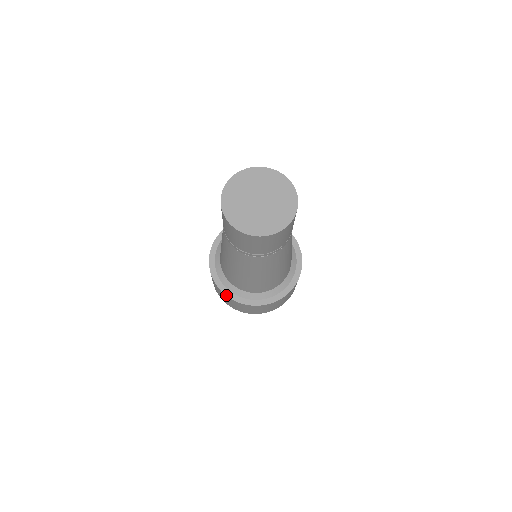
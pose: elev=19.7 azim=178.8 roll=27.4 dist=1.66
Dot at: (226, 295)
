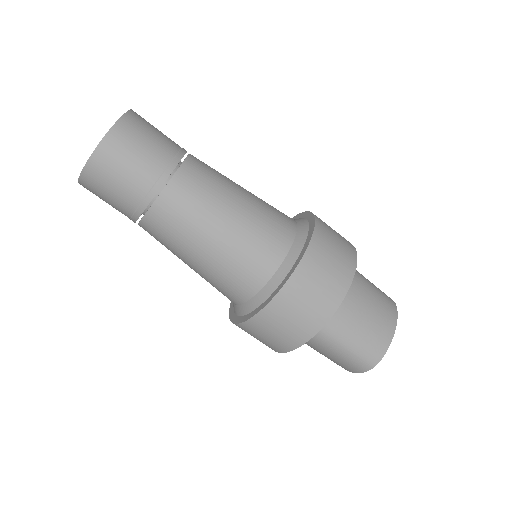
Dot at: (230, 319)
